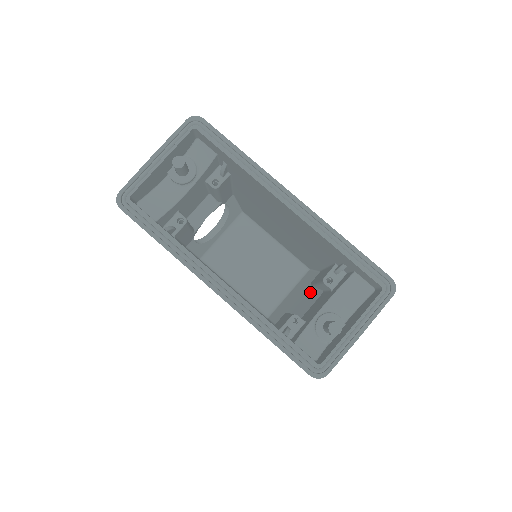
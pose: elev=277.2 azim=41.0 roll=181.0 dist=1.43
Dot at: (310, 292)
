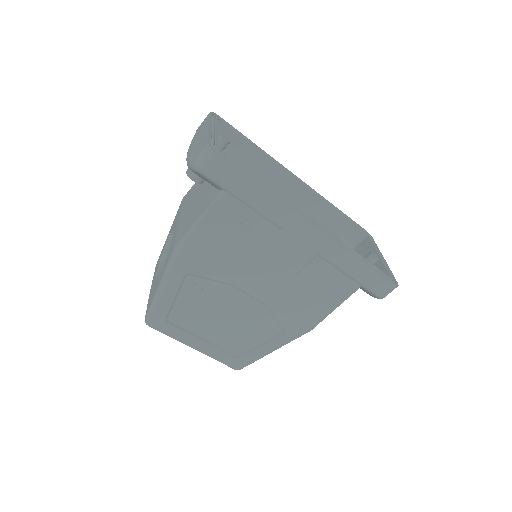
Dot at: occluded
